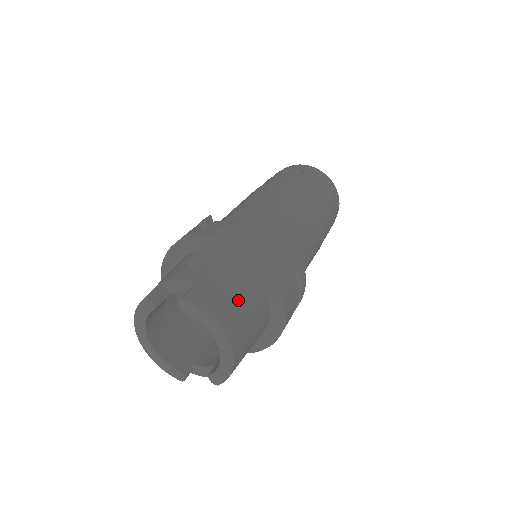
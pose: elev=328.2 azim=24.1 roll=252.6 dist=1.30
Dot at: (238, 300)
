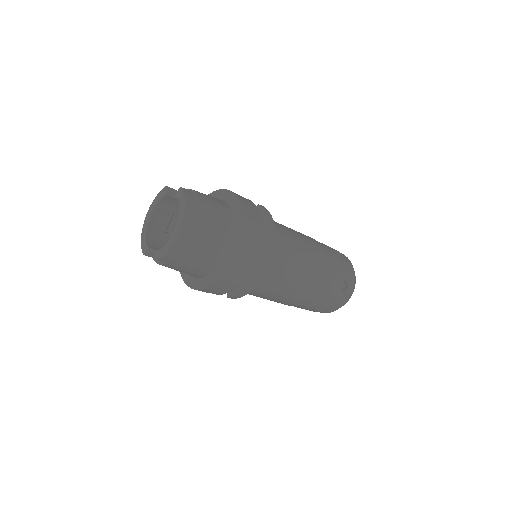
Dot at: (209, 217)
